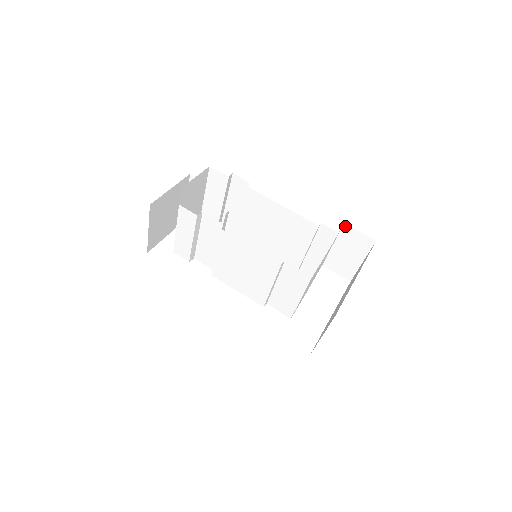
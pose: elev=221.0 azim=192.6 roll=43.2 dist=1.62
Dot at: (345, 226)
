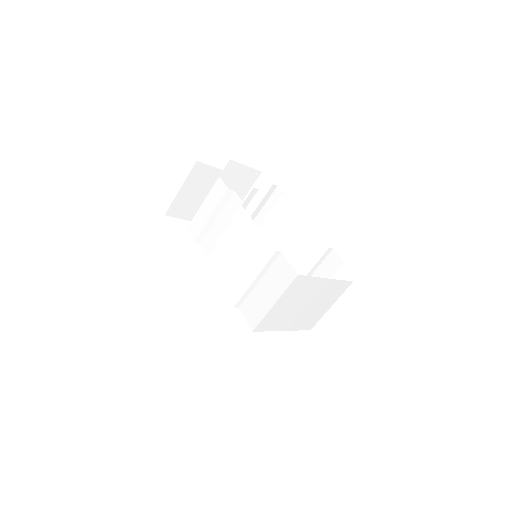
Dot at: (353, 285)
